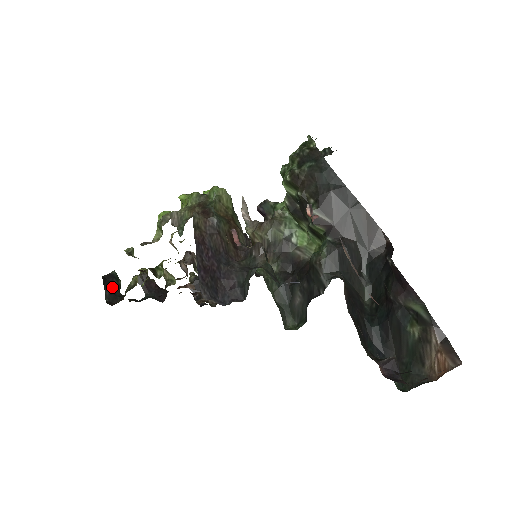
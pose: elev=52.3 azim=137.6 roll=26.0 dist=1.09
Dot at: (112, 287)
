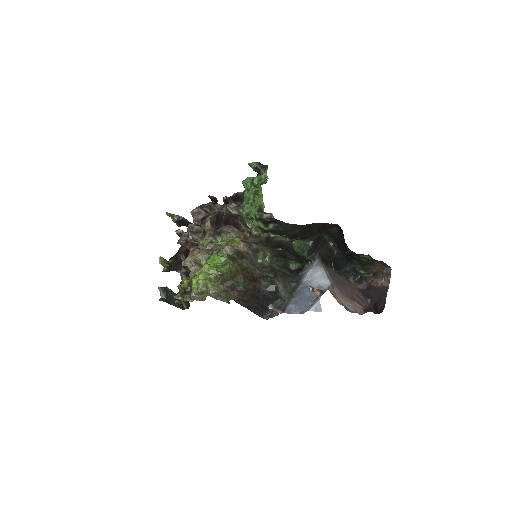
Dot at: (172, 298)
